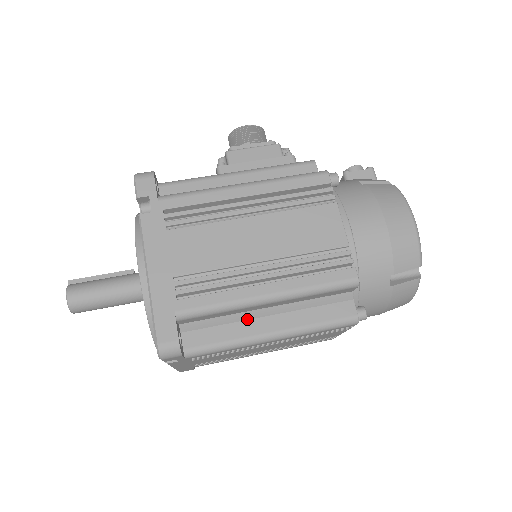
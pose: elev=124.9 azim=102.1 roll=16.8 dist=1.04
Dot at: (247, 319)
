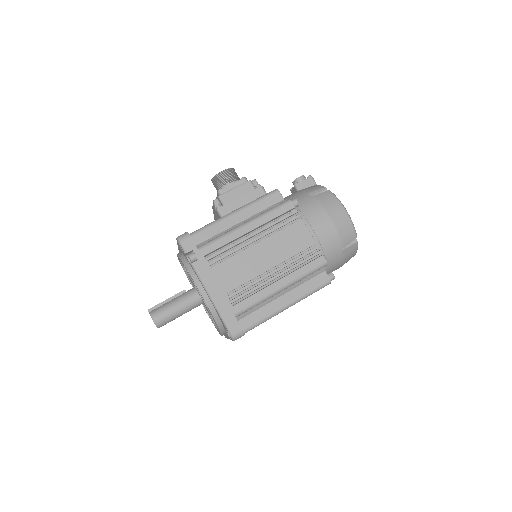
Dot at: (270, 302)
